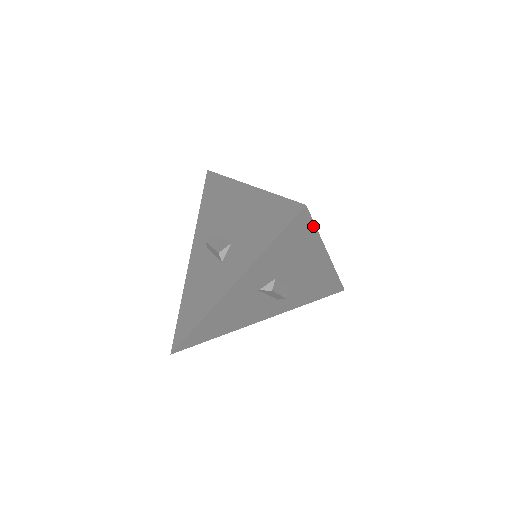
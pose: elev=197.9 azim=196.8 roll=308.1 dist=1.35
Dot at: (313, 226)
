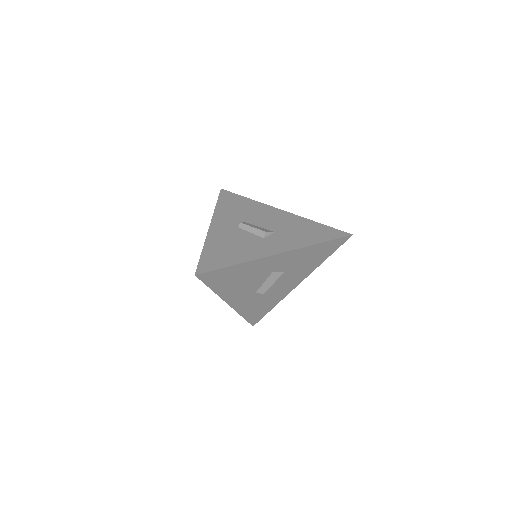
Dot at: (333, 252)
